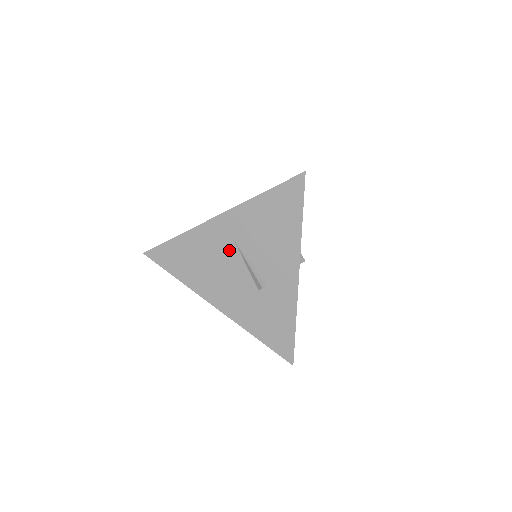
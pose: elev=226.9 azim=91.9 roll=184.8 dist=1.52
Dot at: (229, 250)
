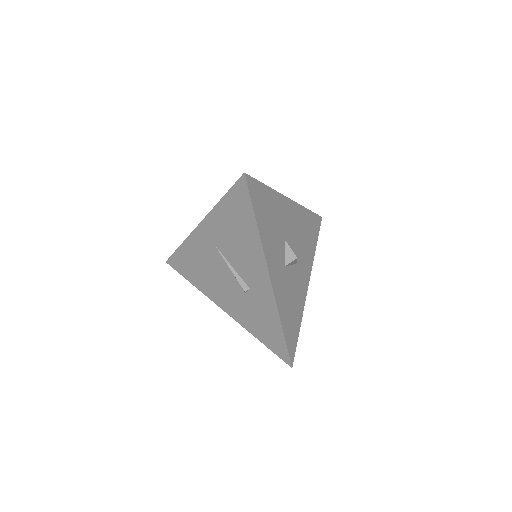
Dot at: (215, 256)
